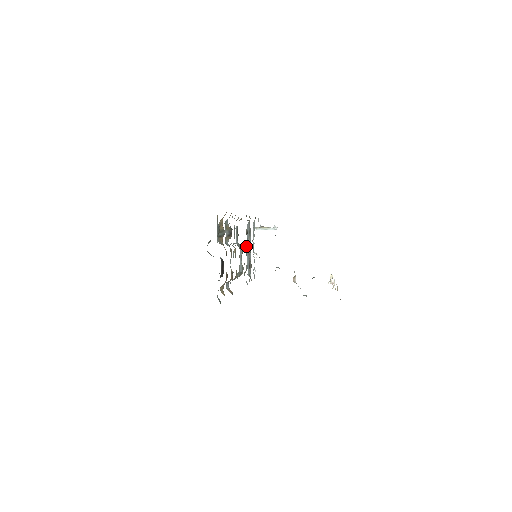
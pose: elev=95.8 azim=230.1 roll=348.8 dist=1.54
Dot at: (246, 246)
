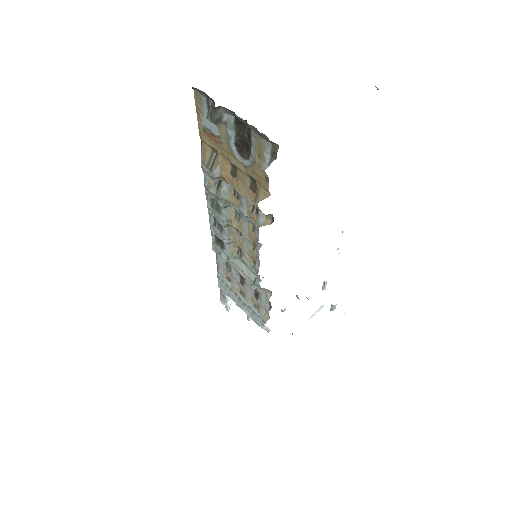
Dot at: occluded
